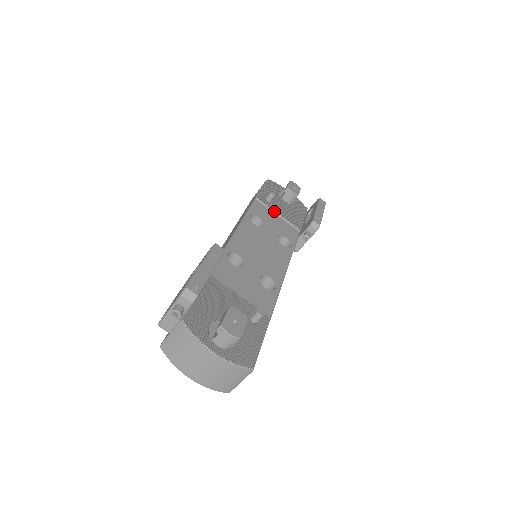
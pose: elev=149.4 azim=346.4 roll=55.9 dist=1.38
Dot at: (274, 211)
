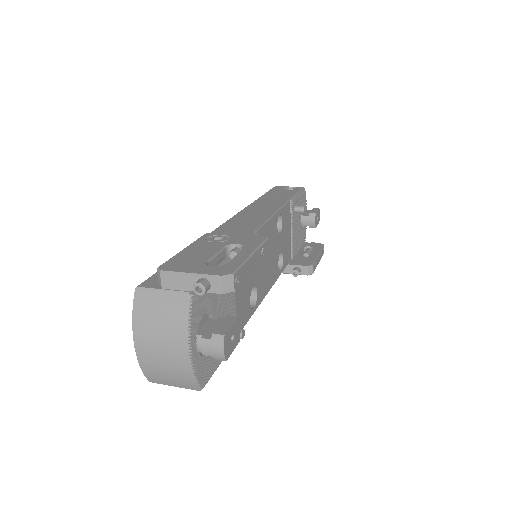
Dot at: (292, 224)
